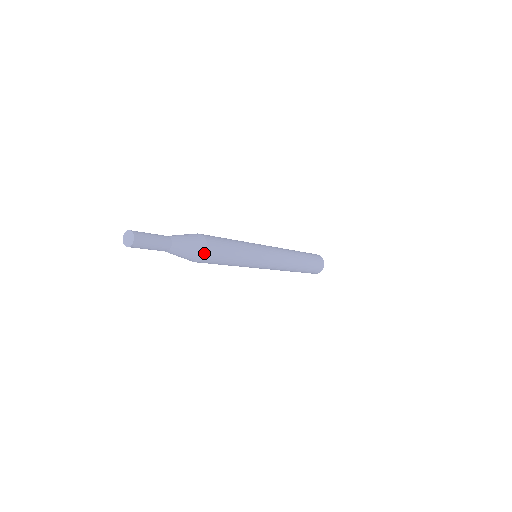
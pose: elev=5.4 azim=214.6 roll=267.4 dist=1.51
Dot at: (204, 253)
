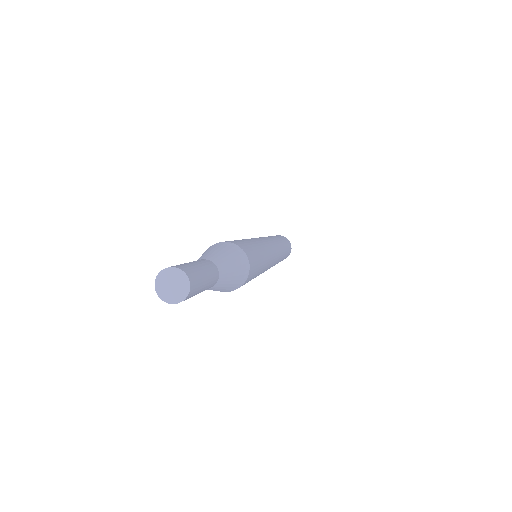
Dot at: (238, 286)
